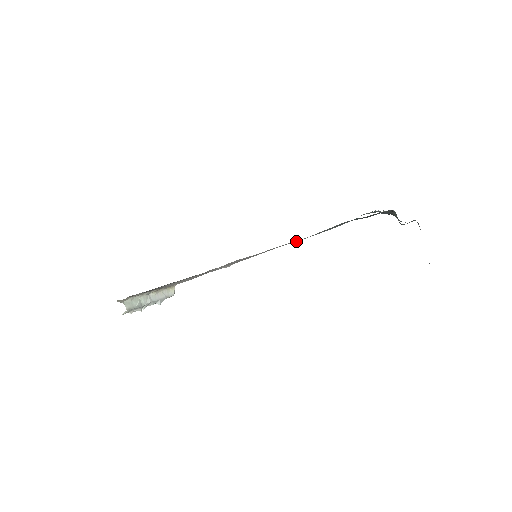
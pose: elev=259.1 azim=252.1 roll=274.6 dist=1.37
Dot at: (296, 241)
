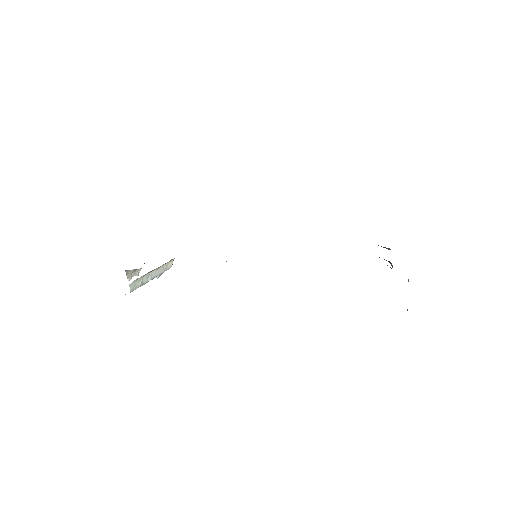
Dot at: occluded
